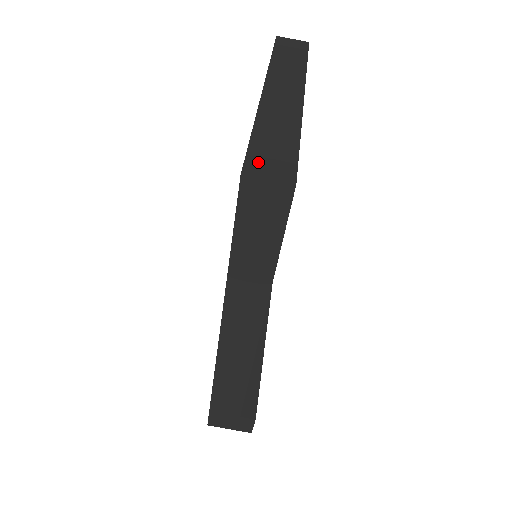
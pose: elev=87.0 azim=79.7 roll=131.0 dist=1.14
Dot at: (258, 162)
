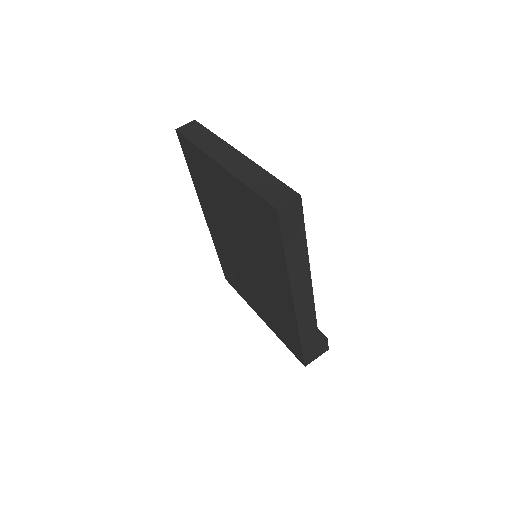
Dot at: (274, 199)
